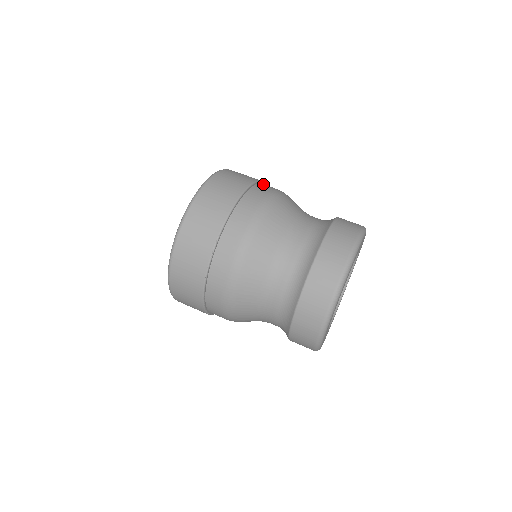
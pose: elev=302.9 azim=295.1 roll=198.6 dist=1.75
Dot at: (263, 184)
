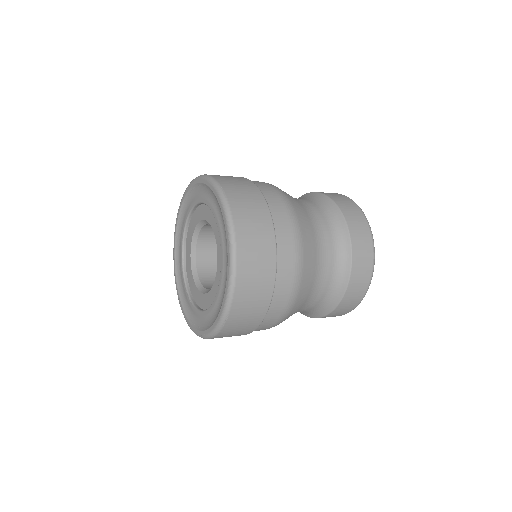
Dot at: occluded
